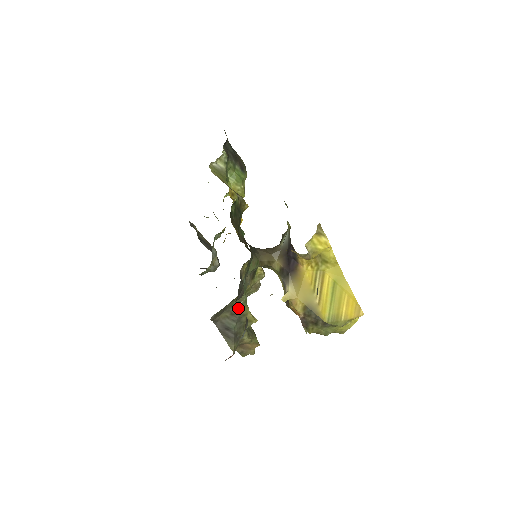
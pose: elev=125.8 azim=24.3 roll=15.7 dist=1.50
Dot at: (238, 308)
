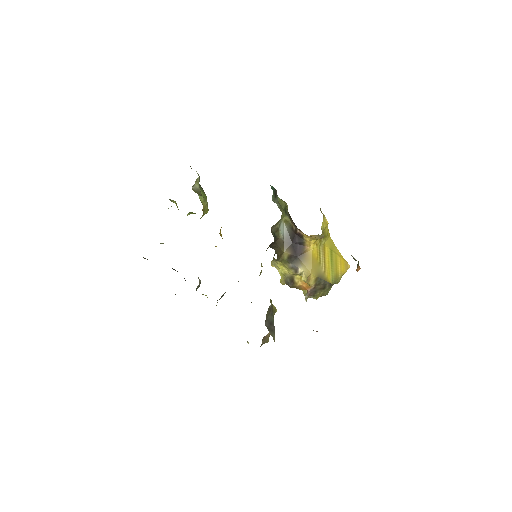
Dot at: occluded
